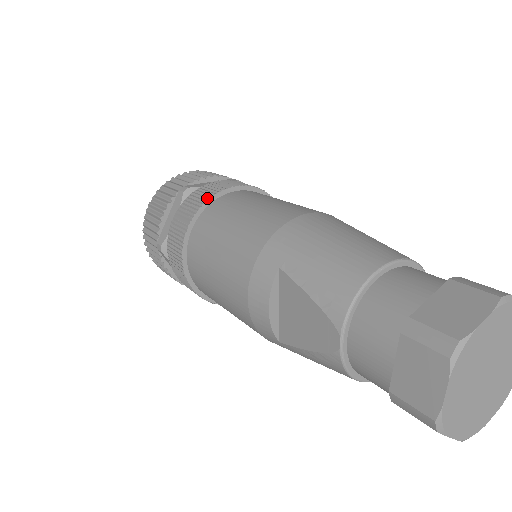
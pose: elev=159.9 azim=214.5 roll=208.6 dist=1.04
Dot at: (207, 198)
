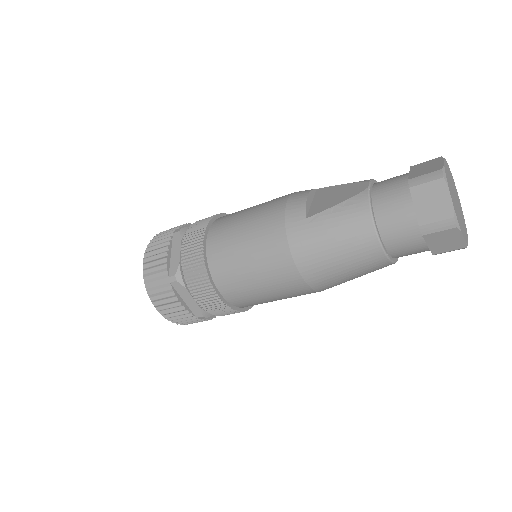
Dot at: occluded
